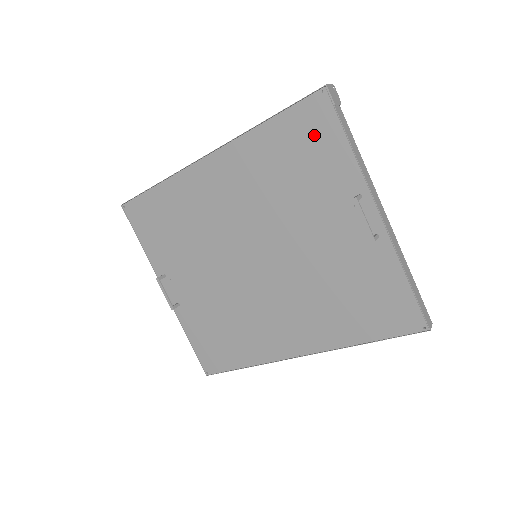
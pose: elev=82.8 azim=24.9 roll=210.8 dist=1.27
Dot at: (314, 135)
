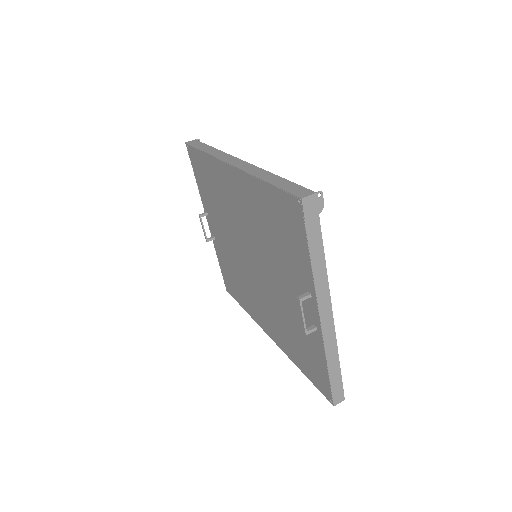
Dot at: (290, 225)
